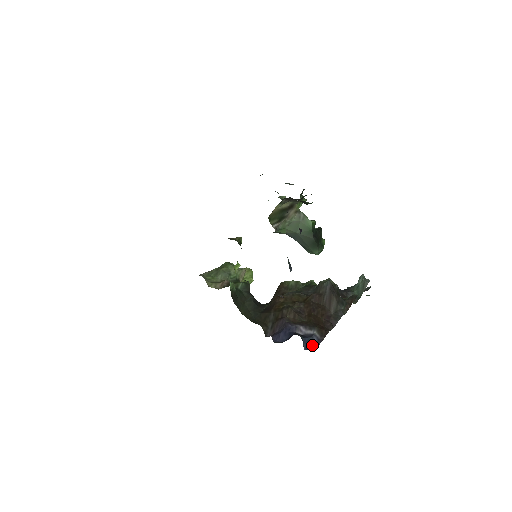
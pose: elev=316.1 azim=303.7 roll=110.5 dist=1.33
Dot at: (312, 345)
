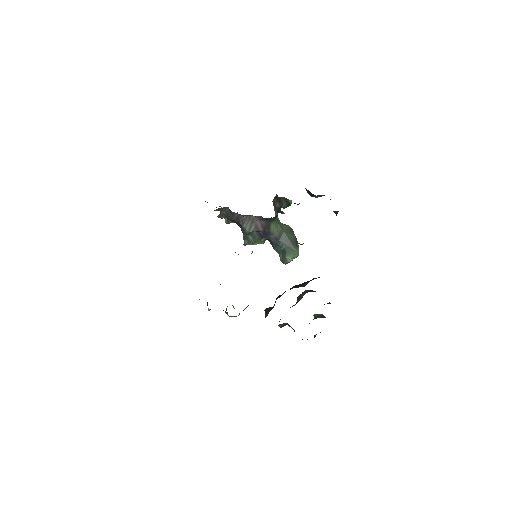
Dot at: occluded
